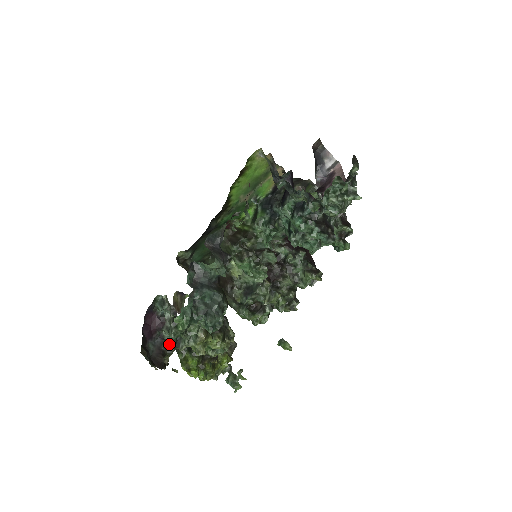
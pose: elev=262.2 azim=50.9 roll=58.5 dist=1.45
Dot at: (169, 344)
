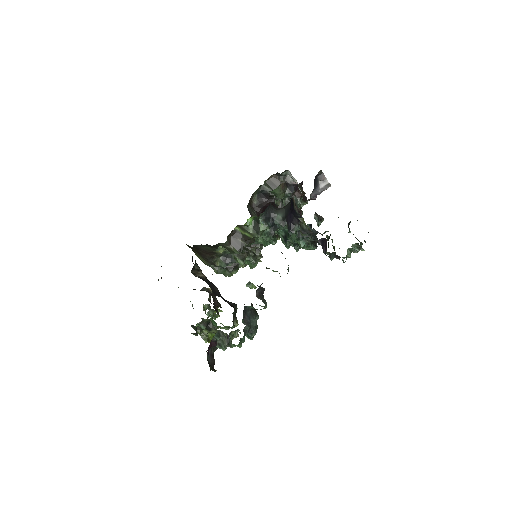
Dot at: (215, 348)
